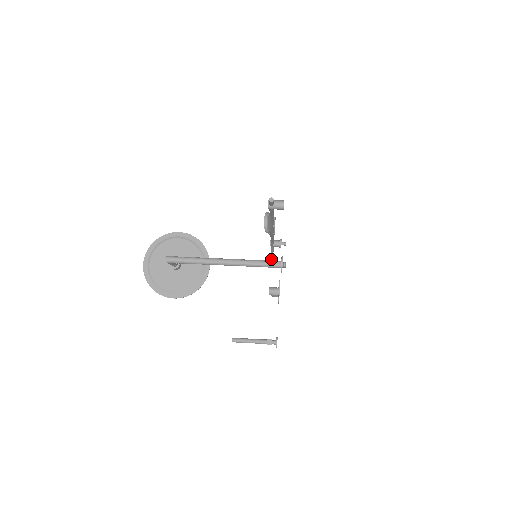
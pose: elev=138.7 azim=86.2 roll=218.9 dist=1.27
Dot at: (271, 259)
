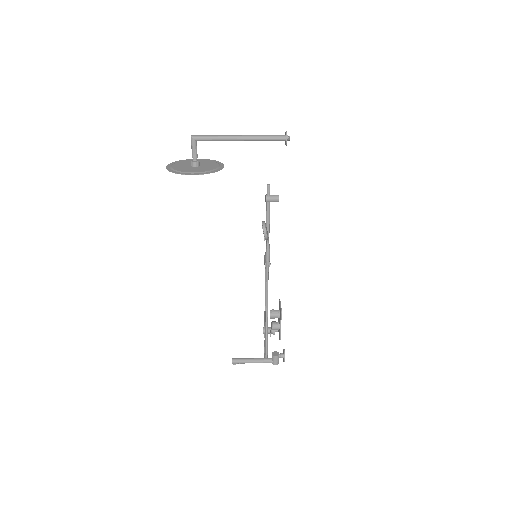
Dot at: (266, 338)
